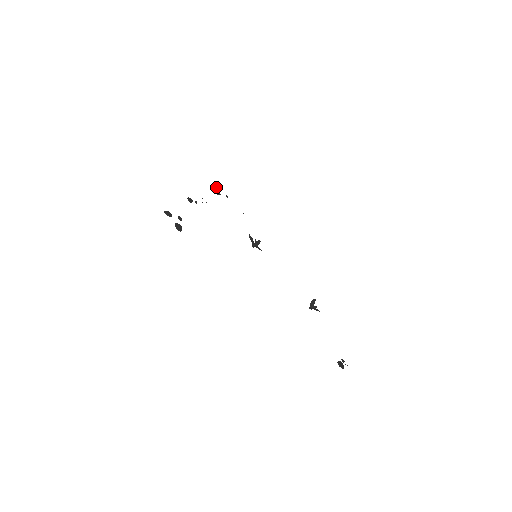
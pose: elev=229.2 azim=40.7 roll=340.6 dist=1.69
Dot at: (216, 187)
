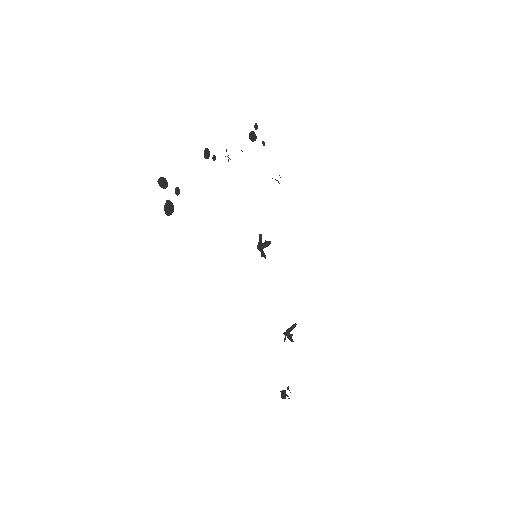
Dot at: (256, 126)
